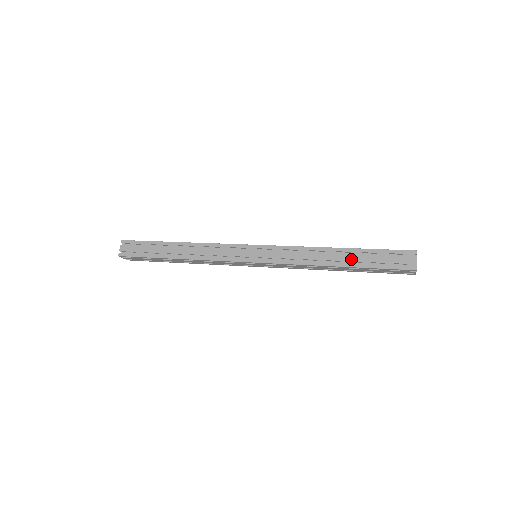
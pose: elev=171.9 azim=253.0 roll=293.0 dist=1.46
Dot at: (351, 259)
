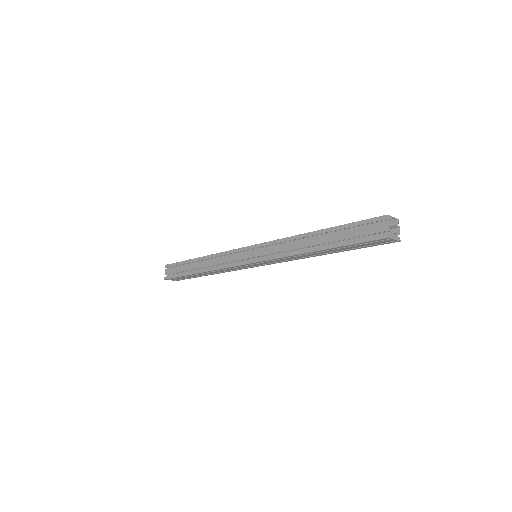
Dot at: (326, 240)
